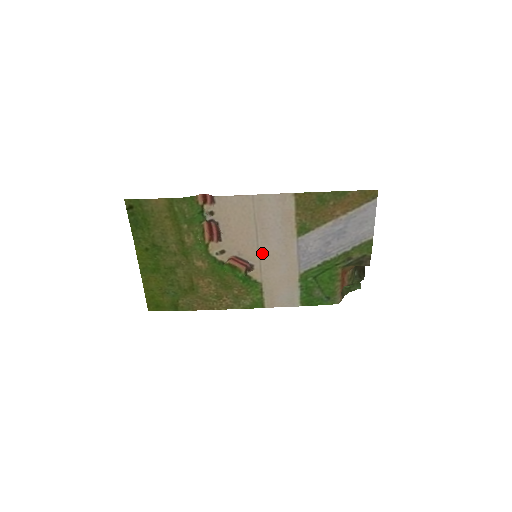
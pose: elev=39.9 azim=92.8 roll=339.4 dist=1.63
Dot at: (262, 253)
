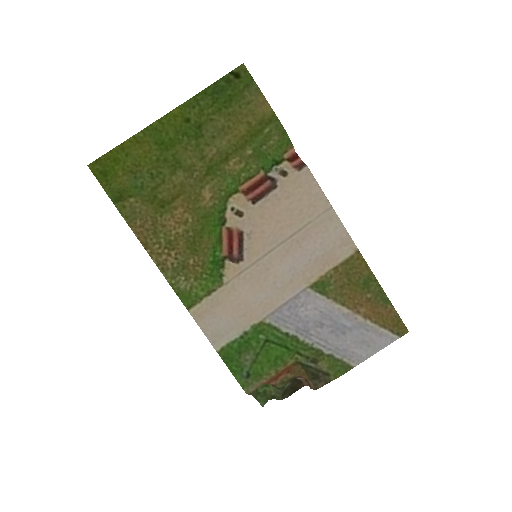
Dot at: (265, 260)
